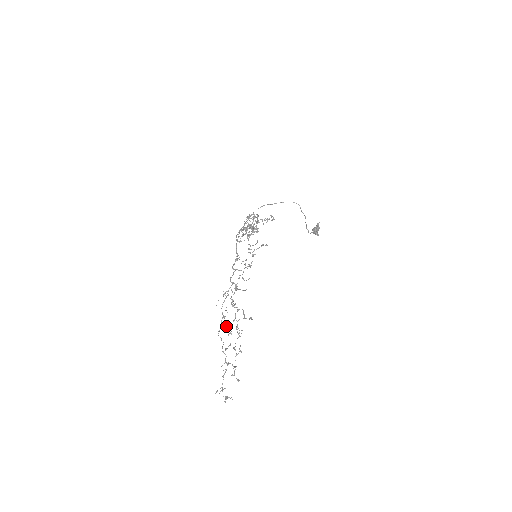
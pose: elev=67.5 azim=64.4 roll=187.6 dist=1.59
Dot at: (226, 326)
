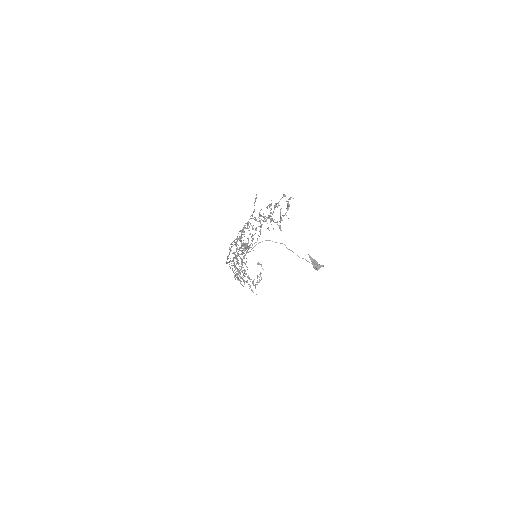
Dot at: occluded
